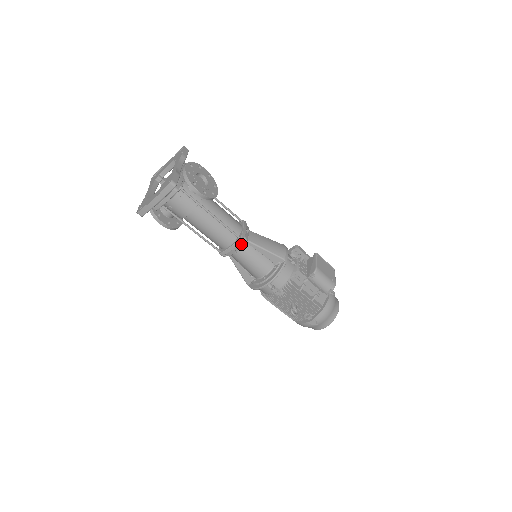
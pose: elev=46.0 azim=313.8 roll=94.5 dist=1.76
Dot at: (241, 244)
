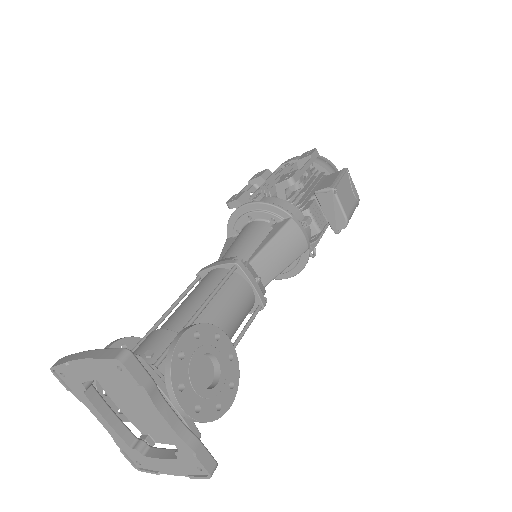
Dot at: occluded
